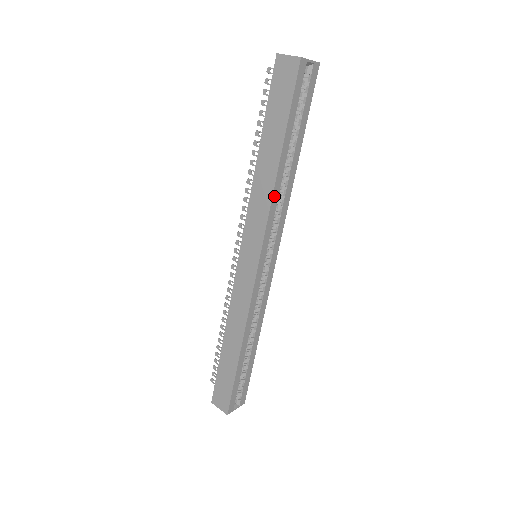
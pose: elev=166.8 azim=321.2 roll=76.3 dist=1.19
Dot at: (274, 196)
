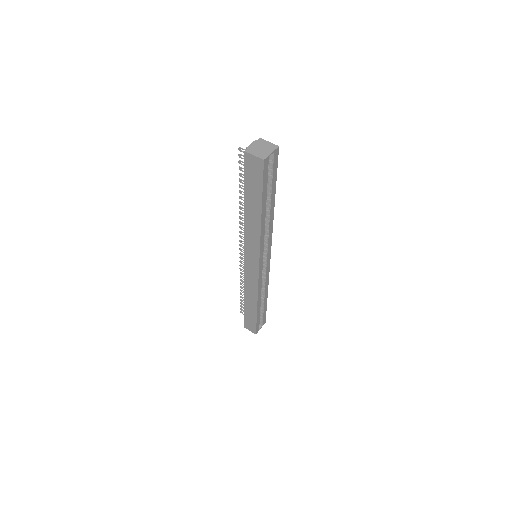
Dot at: (262, 233)
